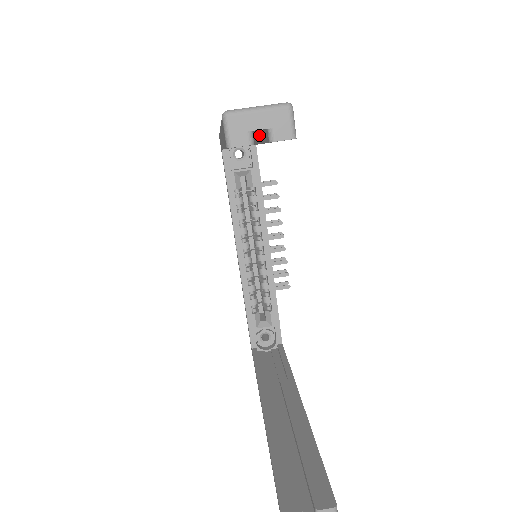
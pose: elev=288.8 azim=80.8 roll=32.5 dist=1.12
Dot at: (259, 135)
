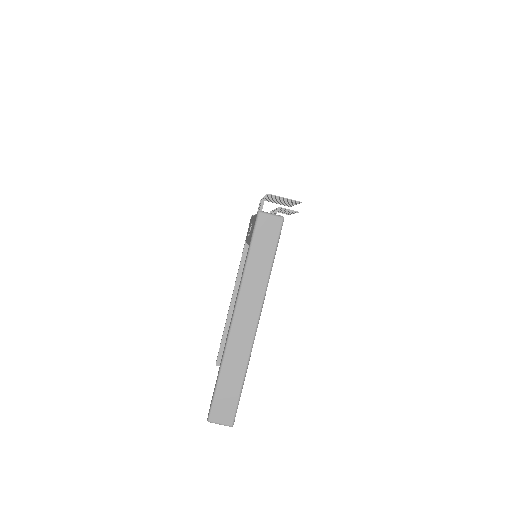
Dot at: occluded
